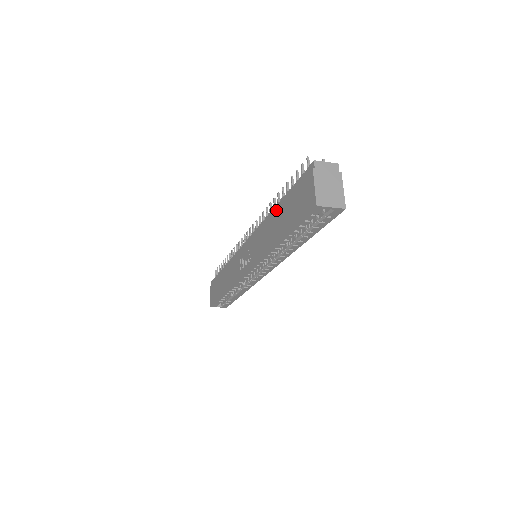
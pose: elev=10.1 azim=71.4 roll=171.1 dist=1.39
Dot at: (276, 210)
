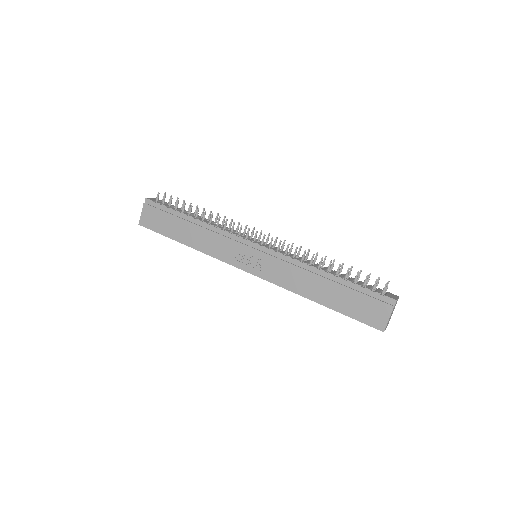
Dot at: (328, 279)
